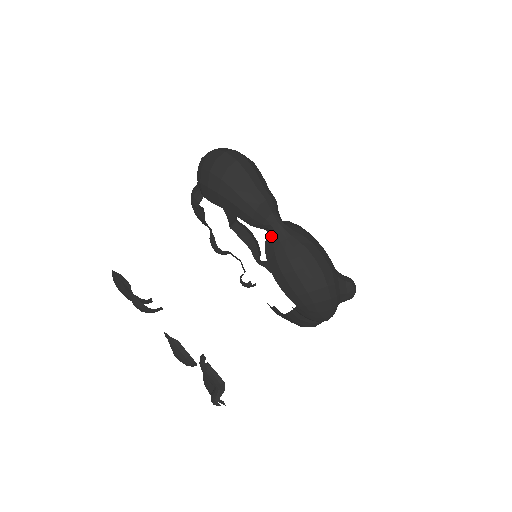
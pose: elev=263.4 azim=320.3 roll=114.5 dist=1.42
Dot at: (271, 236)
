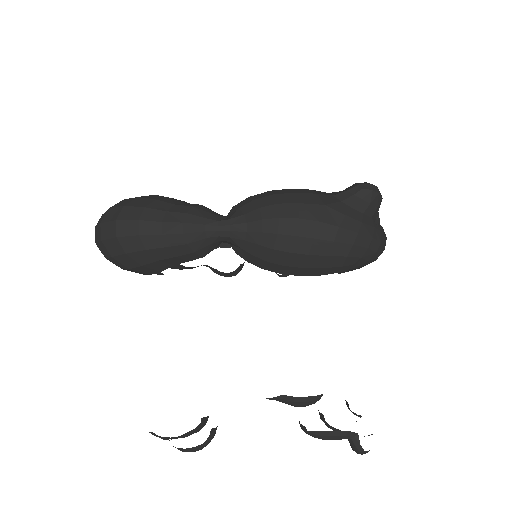
Dot at: (232, 244)
